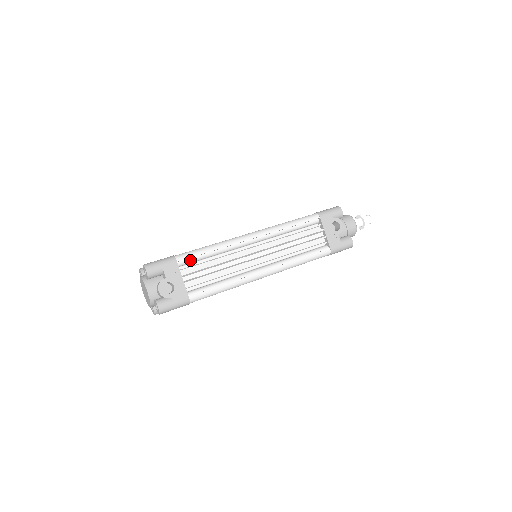
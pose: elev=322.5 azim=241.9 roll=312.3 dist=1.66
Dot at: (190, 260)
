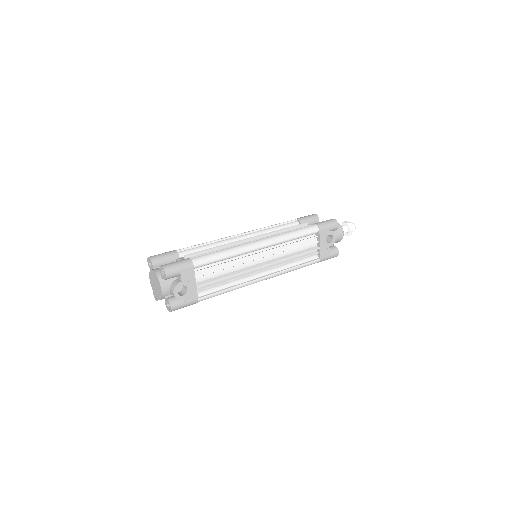
Dot at: (204, 264)
